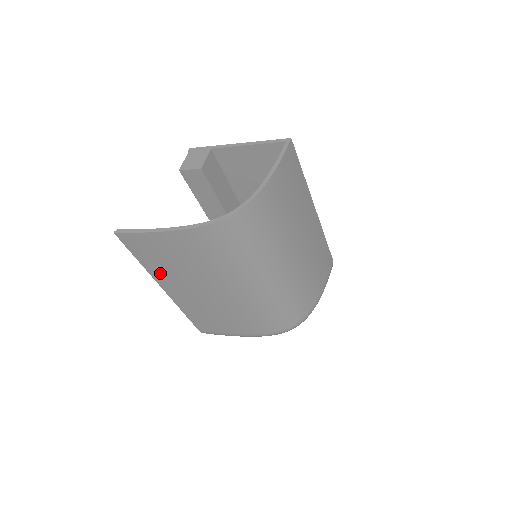
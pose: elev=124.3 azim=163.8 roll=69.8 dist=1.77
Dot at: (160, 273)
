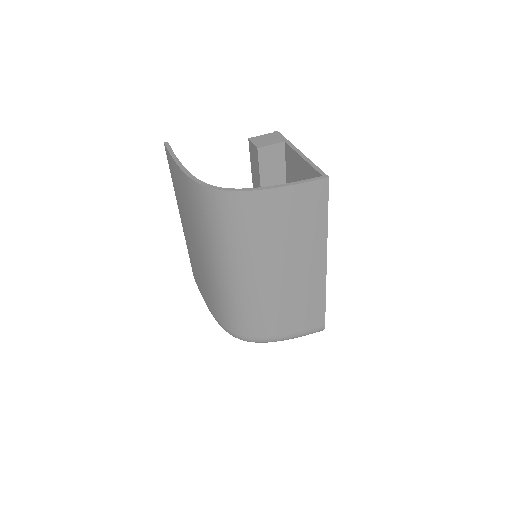
Dot at: (178, 201)
